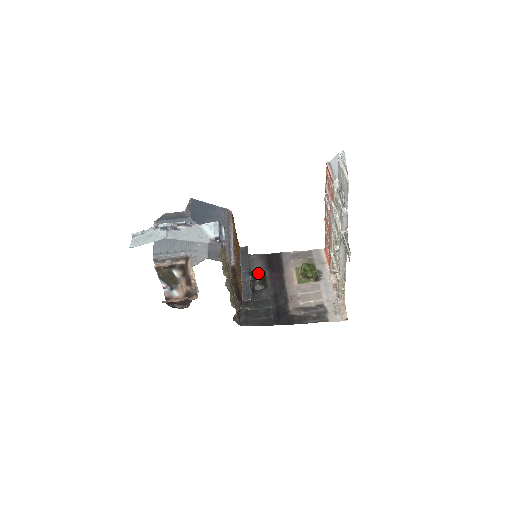
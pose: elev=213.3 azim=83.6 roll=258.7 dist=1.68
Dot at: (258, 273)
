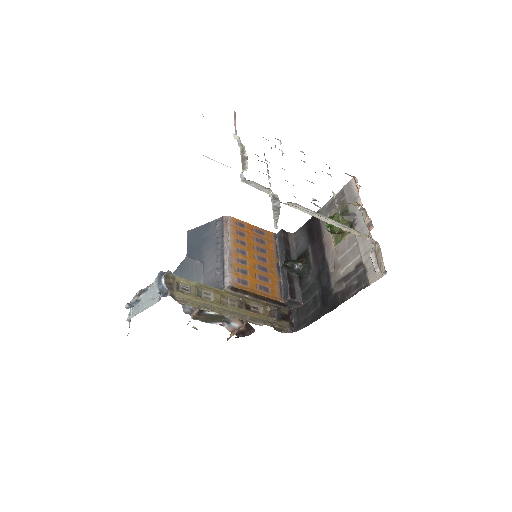
Dot at: (302, 253)
